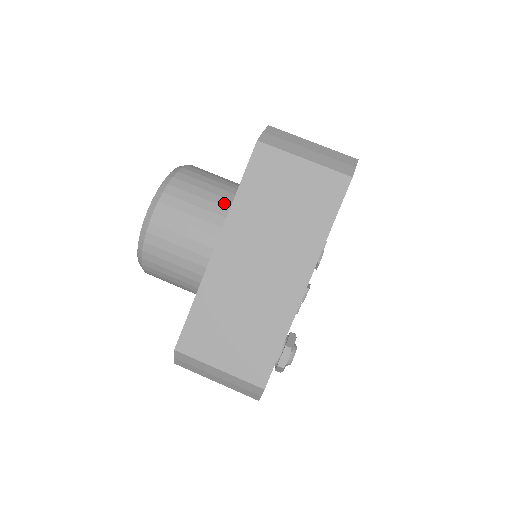
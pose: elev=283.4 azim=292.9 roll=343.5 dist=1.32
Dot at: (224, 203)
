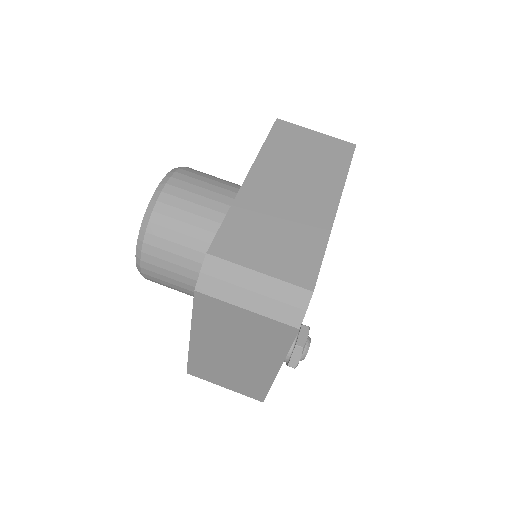
Dot at: (236, 184)
